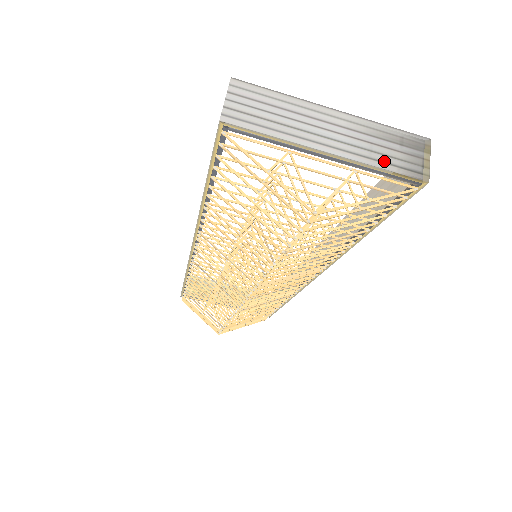
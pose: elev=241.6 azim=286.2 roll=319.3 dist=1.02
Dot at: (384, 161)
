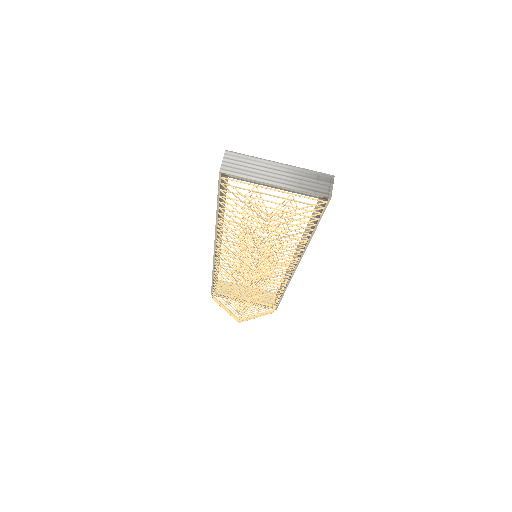
Dot at: (306, 188)
